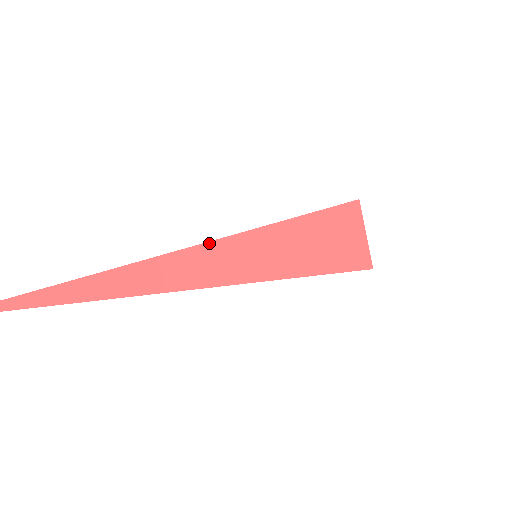
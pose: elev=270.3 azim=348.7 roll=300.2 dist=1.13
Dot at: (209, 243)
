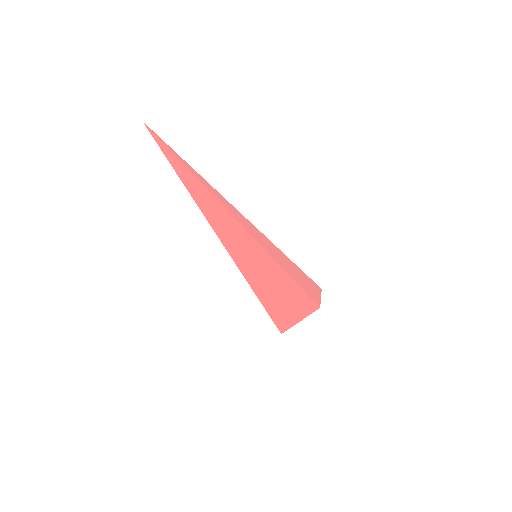
Dot at: (239, 224)
